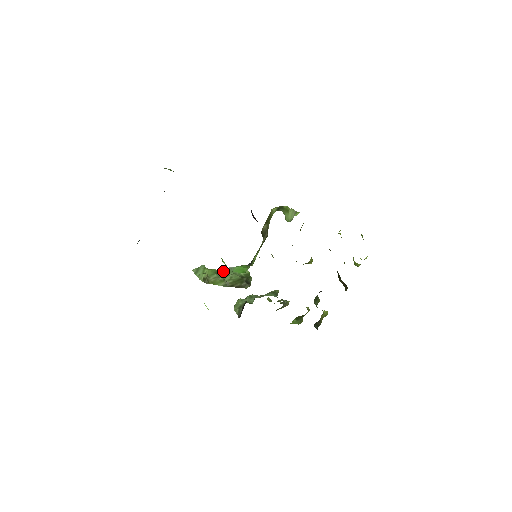
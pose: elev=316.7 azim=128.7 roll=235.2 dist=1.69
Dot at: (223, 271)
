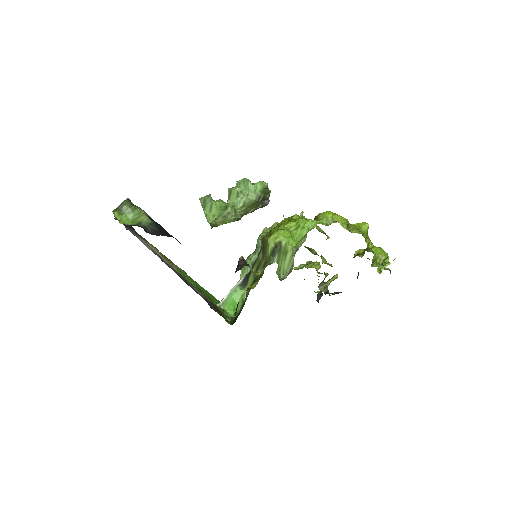
Dot at: (235, 191)
